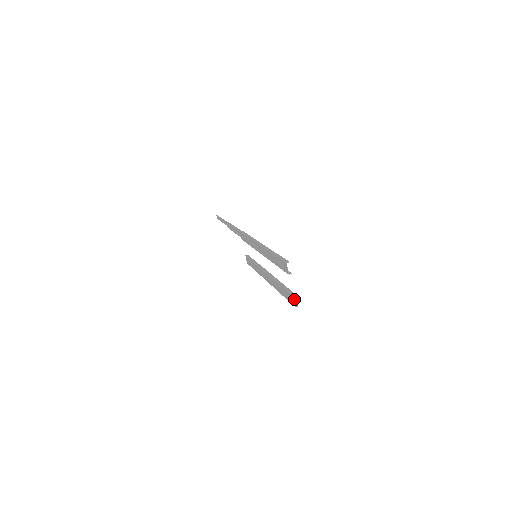
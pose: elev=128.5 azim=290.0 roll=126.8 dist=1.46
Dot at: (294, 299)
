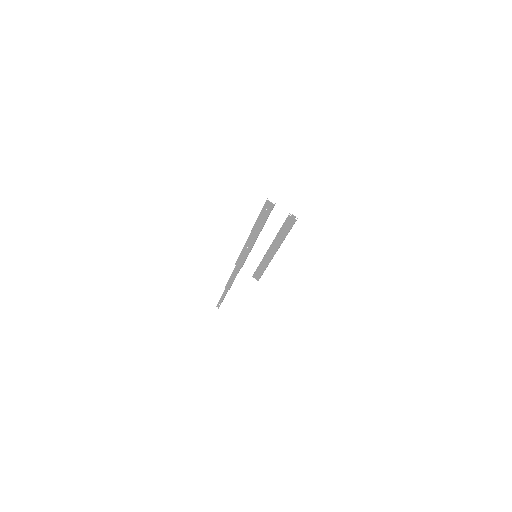
Dot at: (292, 218)
